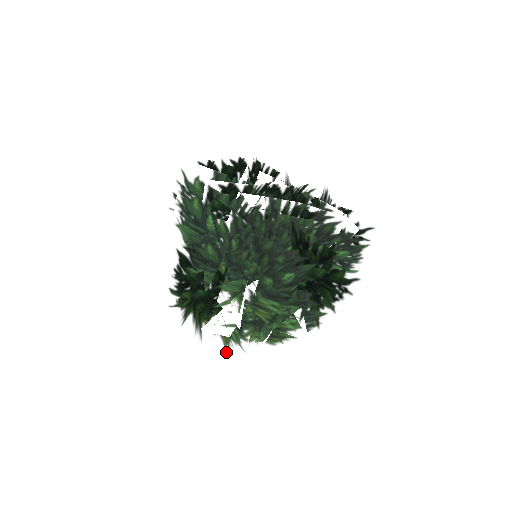
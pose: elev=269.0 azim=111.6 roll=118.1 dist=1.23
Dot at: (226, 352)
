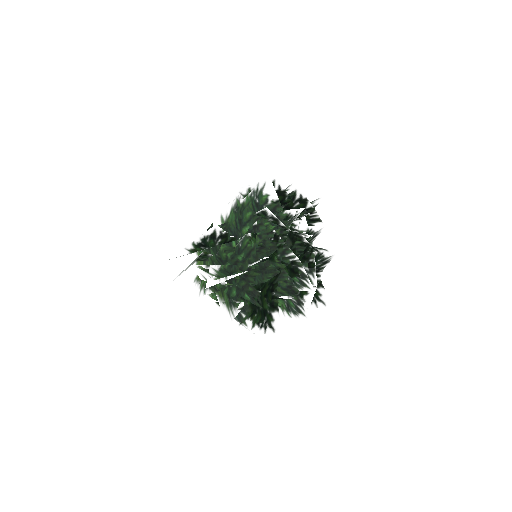
Dot at: (193, 282)
